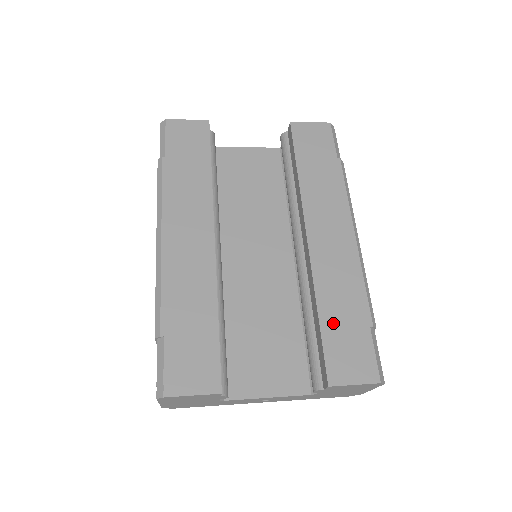
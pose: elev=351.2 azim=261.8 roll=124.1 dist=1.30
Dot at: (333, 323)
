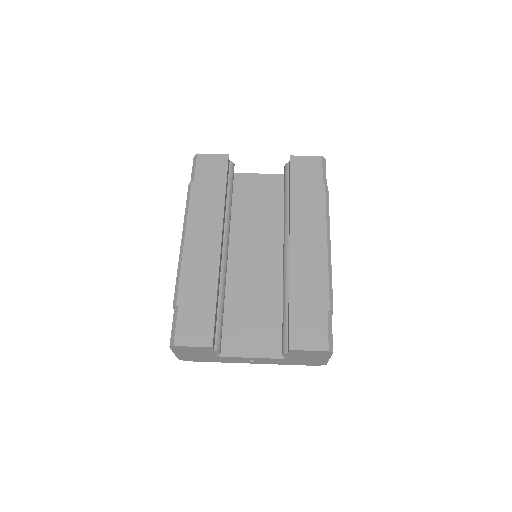
Dot at: (299, 306)
